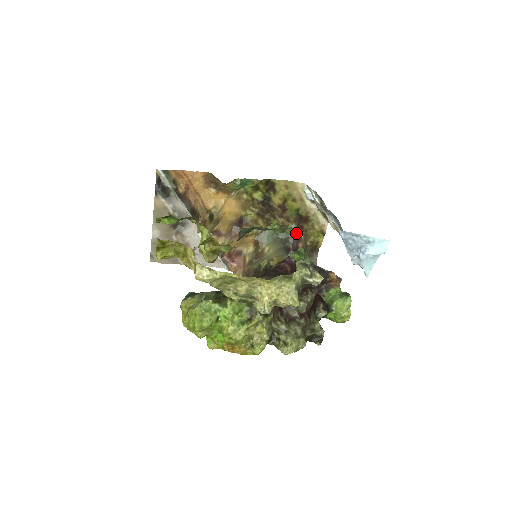
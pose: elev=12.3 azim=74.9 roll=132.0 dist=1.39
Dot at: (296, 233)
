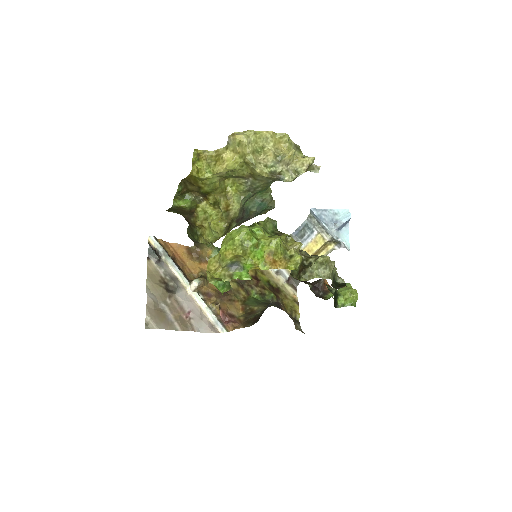
Dot at: (275, 298)
